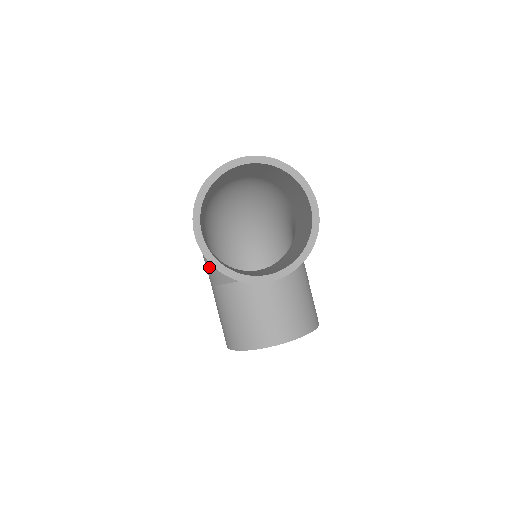
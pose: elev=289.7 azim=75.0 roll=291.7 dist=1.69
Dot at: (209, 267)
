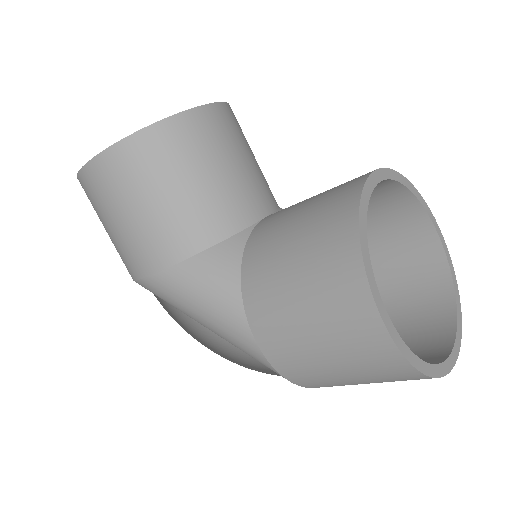
Dot at: (199, 282)
